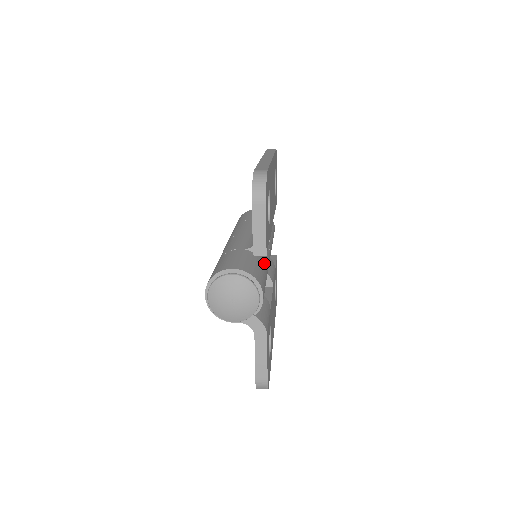
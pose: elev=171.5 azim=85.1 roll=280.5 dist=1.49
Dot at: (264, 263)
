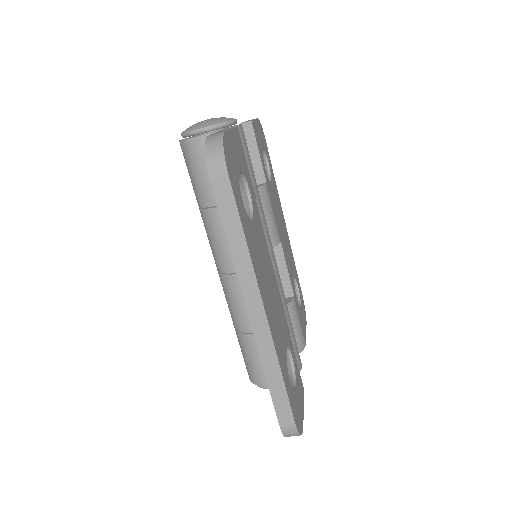
Dot at: occluded
